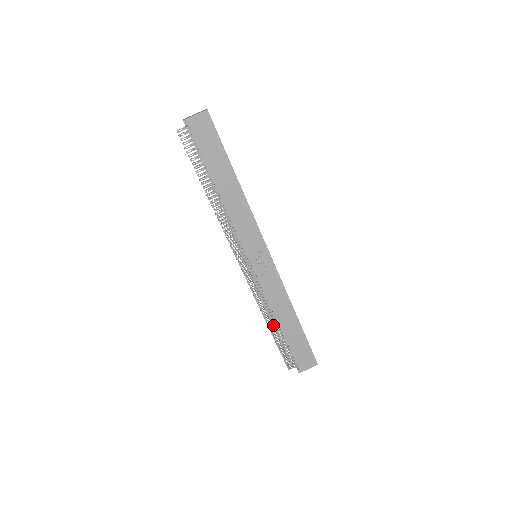
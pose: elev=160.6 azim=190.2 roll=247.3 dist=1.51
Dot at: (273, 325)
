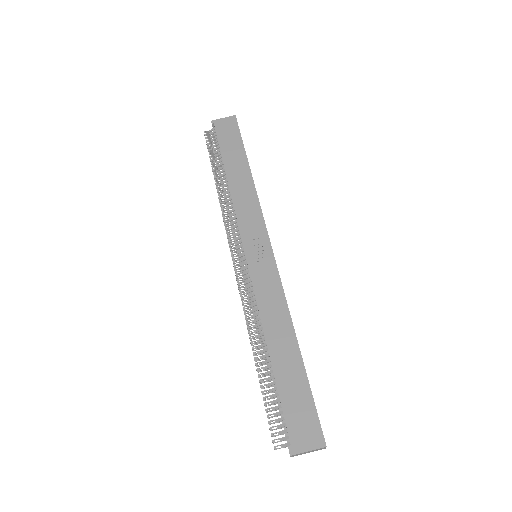
Dot at: (261, 356)
